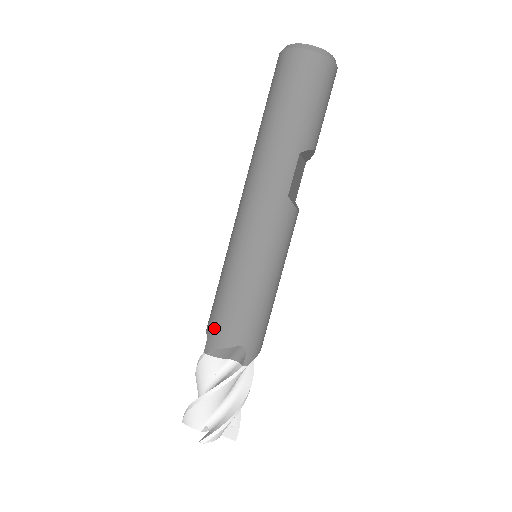
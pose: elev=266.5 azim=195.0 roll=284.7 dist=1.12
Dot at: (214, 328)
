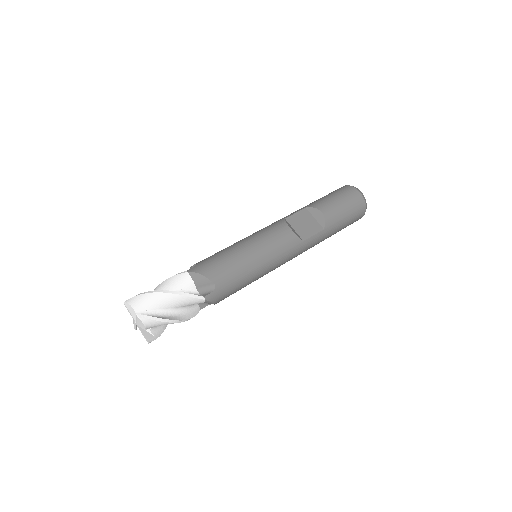
Dot at: occluded
